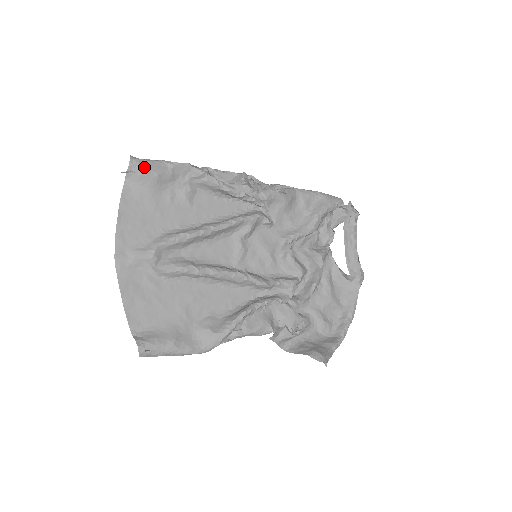
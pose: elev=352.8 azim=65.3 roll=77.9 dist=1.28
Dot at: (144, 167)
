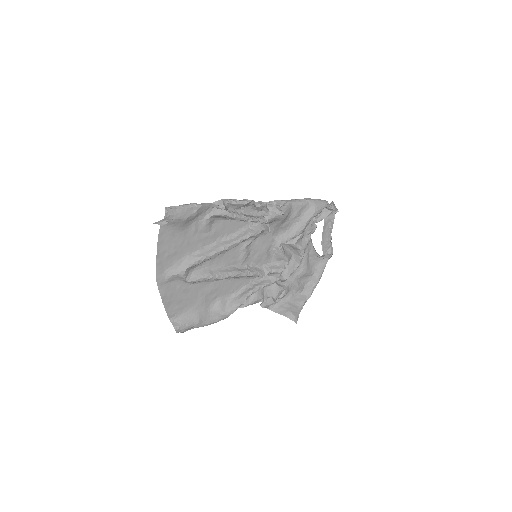
Dot at: (176, 216)
